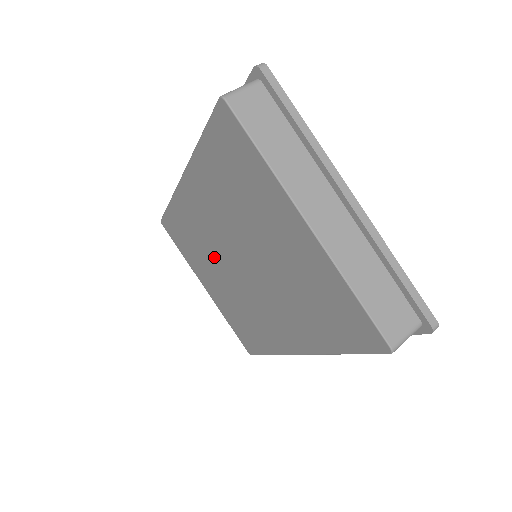
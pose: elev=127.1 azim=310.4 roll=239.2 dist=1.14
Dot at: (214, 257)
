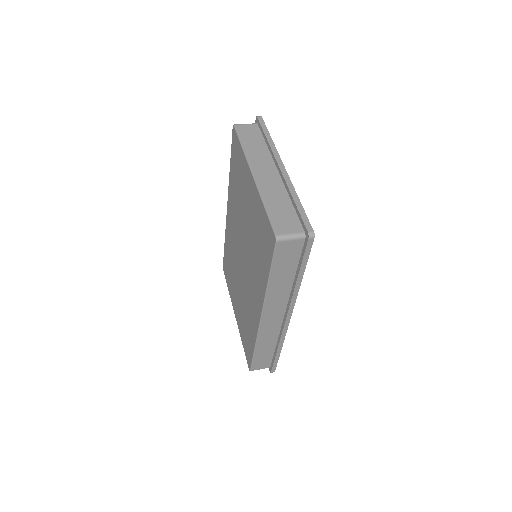
Dot at: (236, 266)
